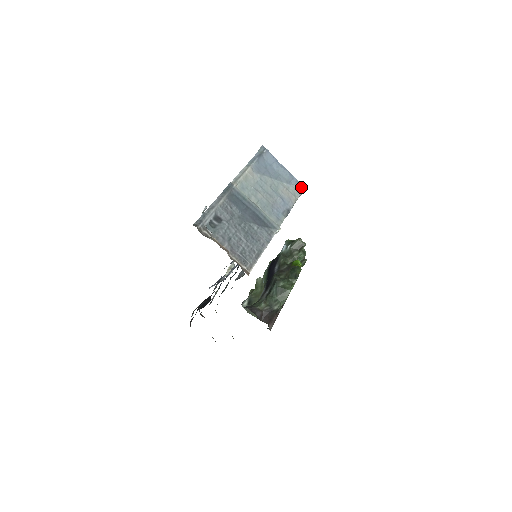
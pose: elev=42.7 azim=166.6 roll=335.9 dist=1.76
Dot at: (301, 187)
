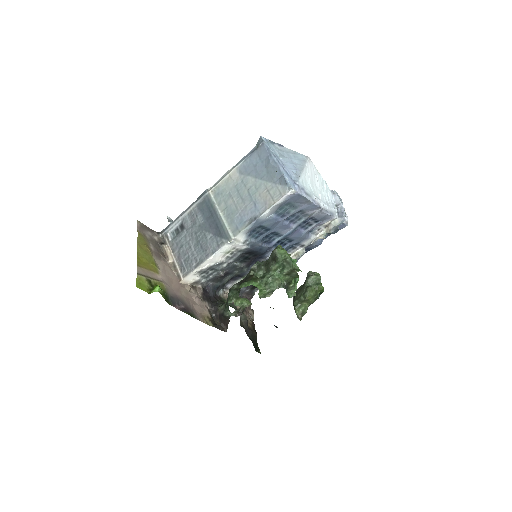
Dot at: (287, 187)
